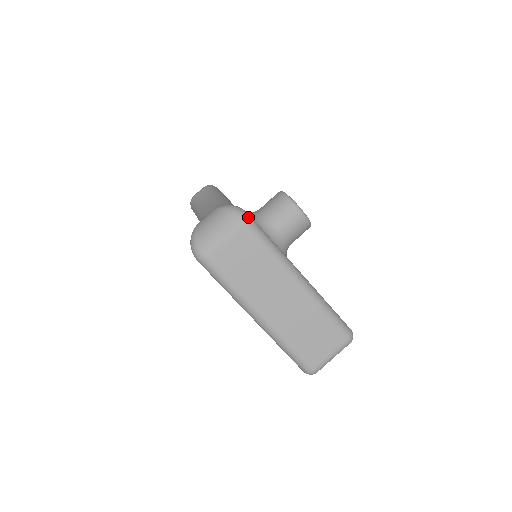
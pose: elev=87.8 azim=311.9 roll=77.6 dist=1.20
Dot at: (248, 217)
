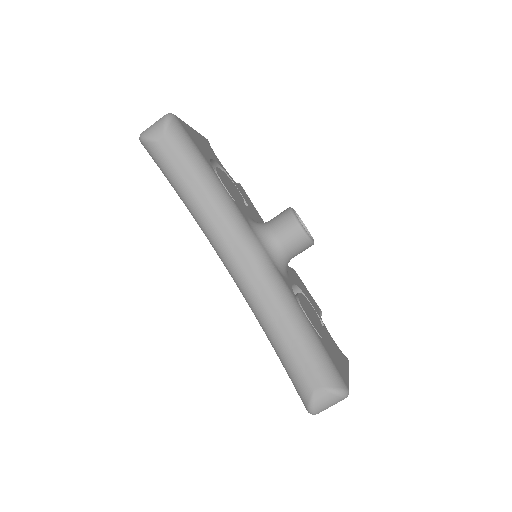
Dot at: occluded
